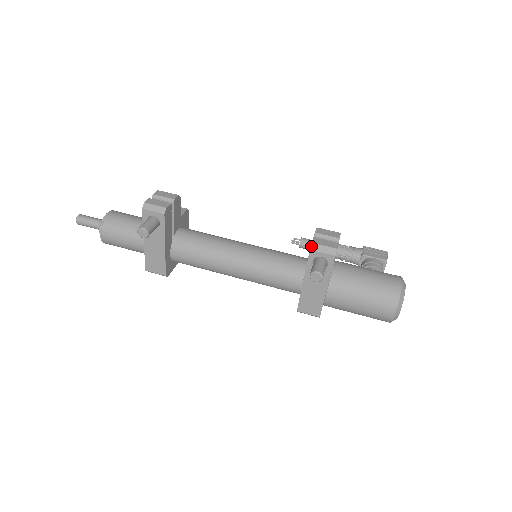
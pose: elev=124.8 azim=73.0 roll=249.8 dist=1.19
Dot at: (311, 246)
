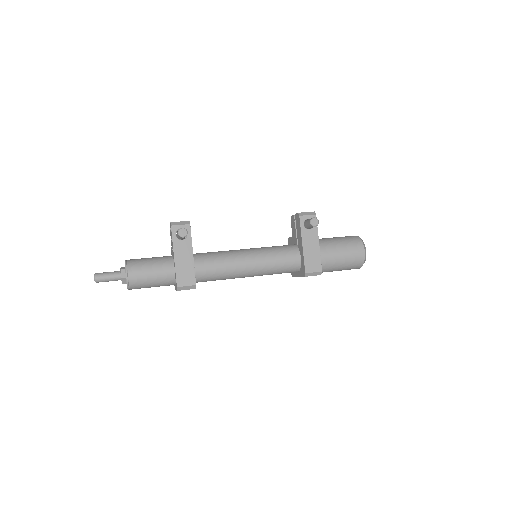
Dot at: (299, 214)
